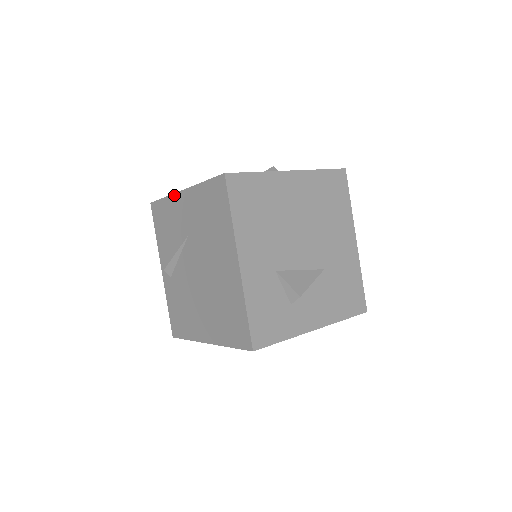
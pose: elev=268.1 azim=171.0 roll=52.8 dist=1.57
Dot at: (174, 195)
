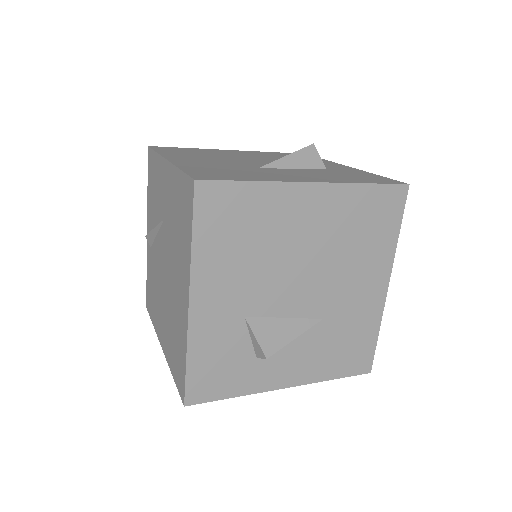
Dot at: (161, 158)
